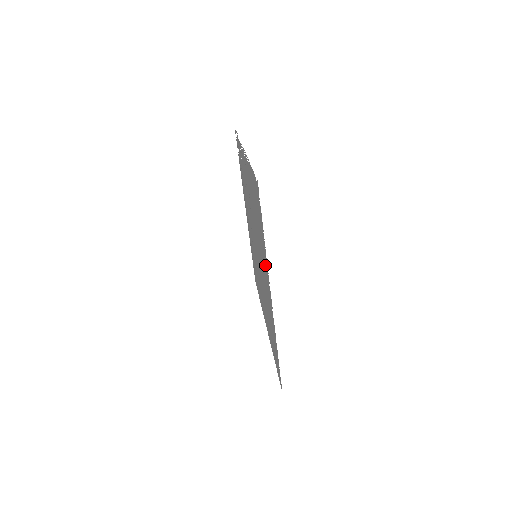
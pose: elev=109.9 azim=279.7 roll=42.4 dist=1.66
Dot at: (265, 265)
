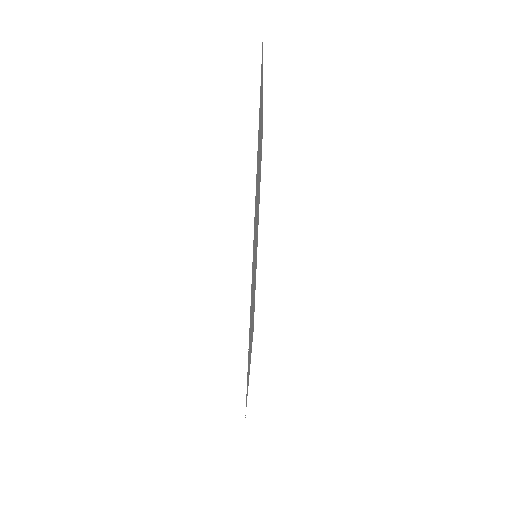
Dot at: (256, 188)
